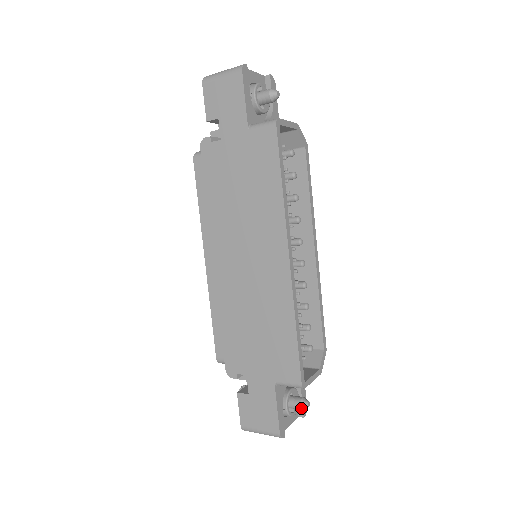
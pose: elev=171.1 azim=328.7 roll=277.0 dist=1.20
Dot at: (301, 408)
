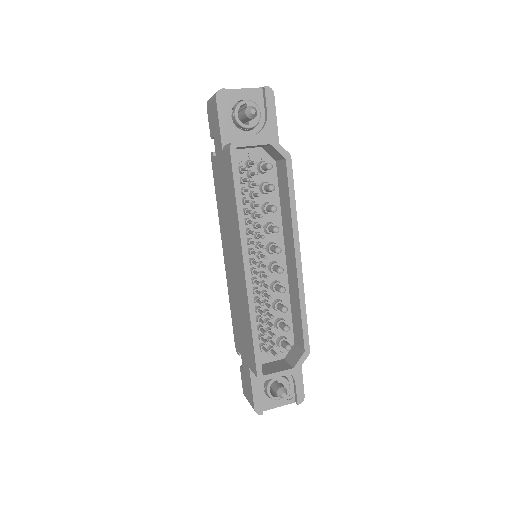
Dot at: (278, 396)
